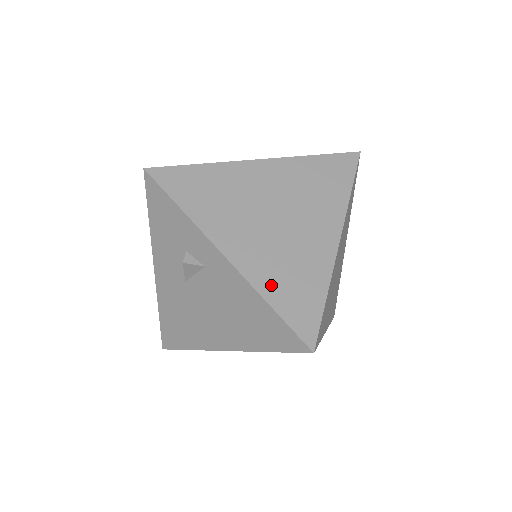
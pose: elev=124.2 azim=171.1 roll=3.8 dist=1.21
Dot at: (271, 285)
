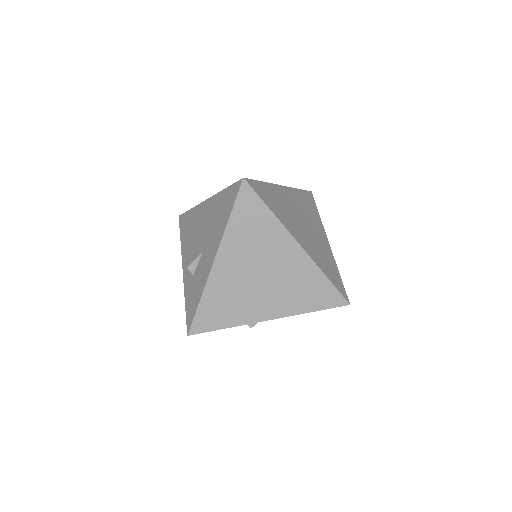
Dot at: (301, 305)
